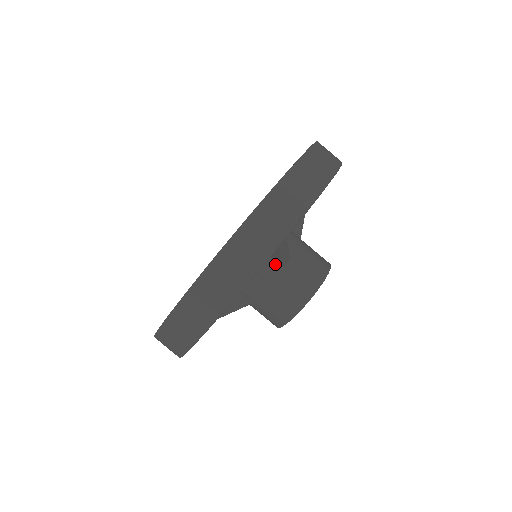
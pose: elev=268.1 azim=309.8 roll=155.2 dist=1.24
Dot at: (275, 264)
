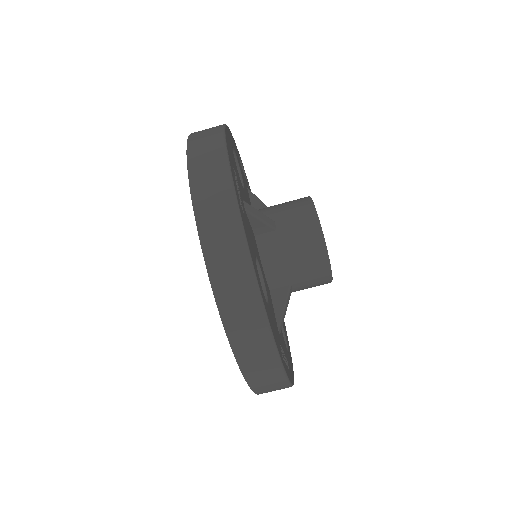
Dot at: (268, 235)
